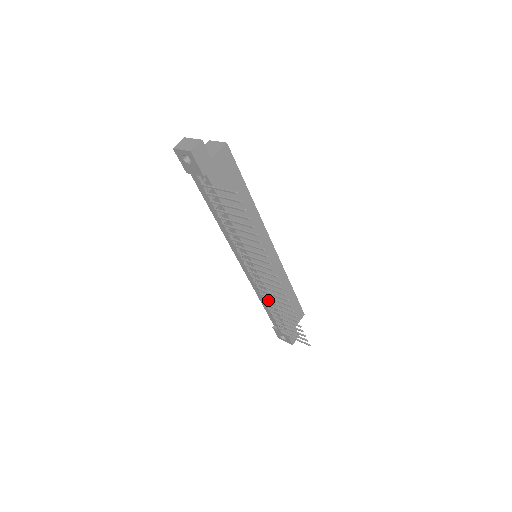
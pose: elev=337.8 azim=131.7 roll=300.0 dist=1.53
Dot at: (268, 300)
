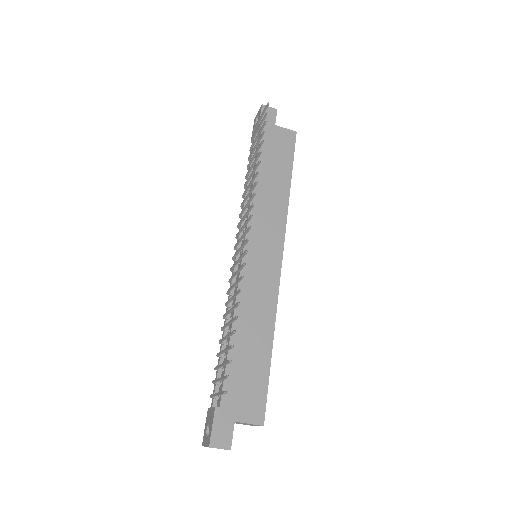
Dot at: occluded
